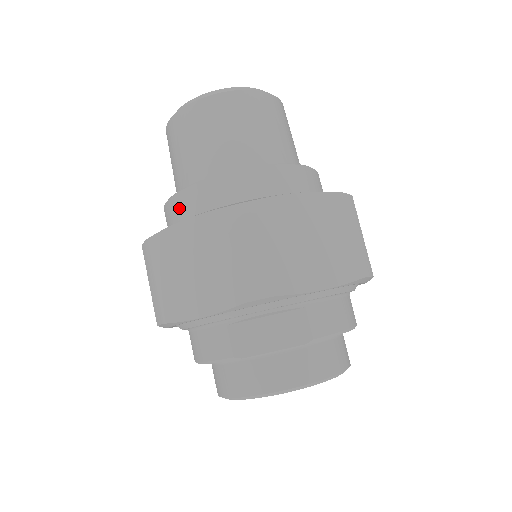
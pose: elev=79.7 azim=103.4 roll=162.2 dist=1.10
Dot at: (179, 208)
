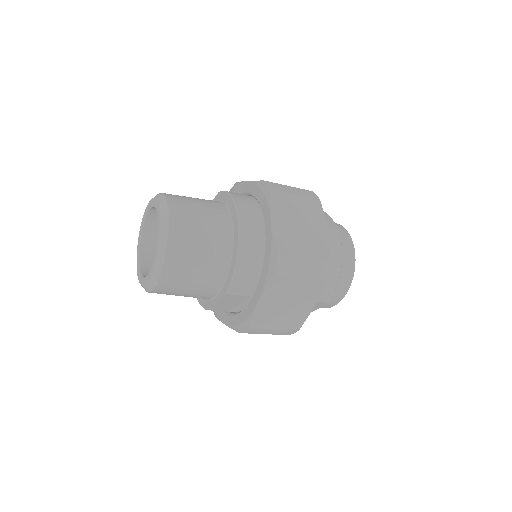
Dot at: occluded
